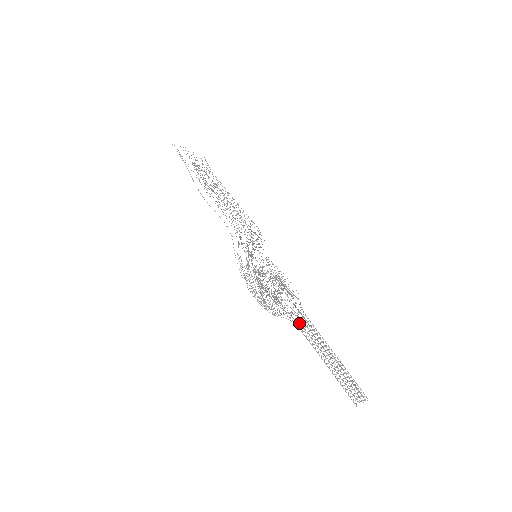
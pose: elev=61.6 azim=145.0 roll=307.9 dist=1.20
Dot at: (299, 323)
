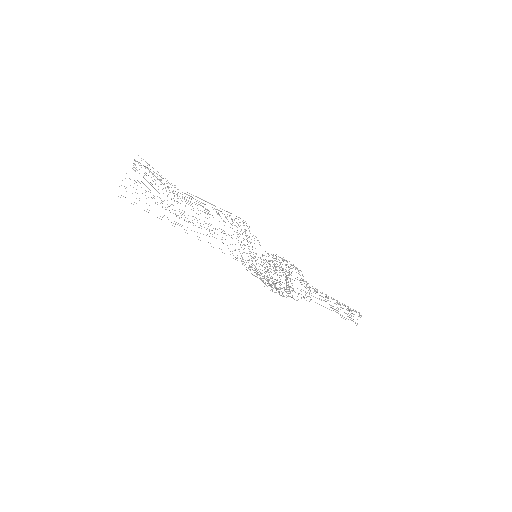
Dot at: occluded
